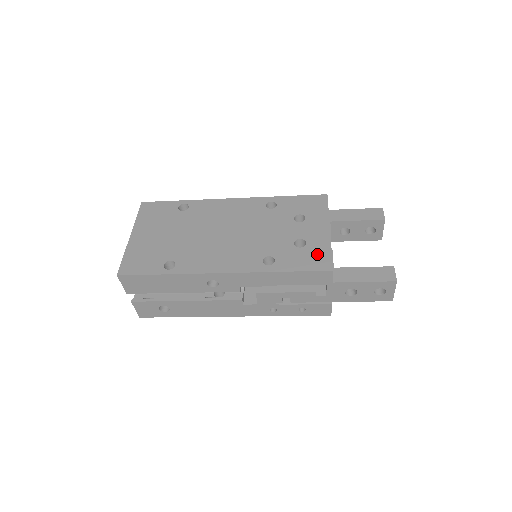
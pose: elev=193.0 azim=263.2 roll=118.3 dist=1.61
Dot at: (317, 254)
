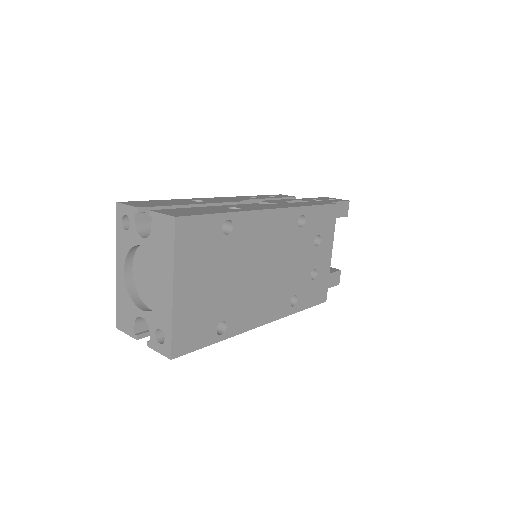
Dot at: (321, 286)
